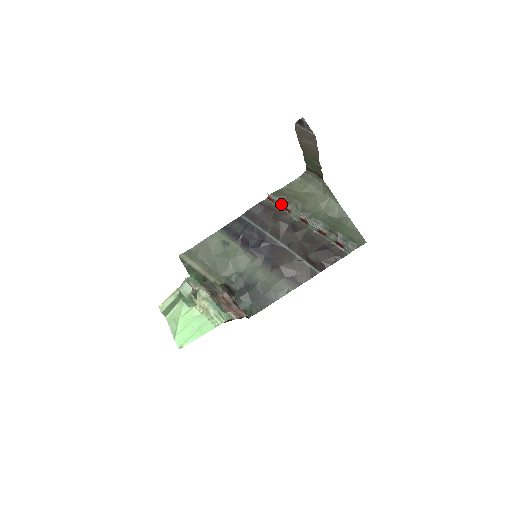
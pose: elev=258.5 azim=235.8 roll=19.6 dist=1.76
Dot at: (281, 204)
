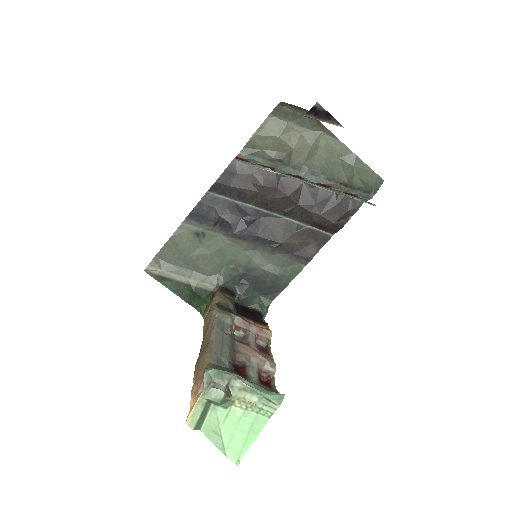
Dot at: (259, 163)
